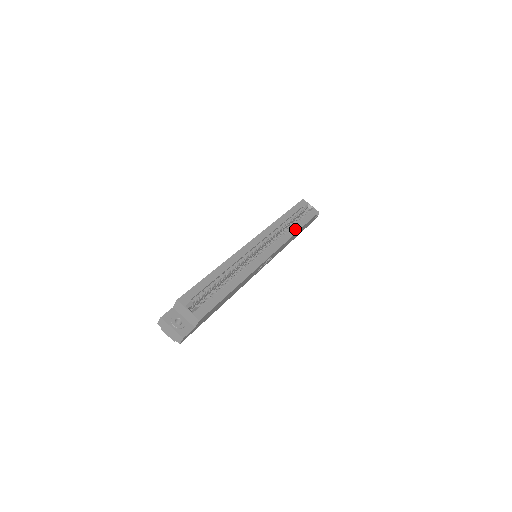
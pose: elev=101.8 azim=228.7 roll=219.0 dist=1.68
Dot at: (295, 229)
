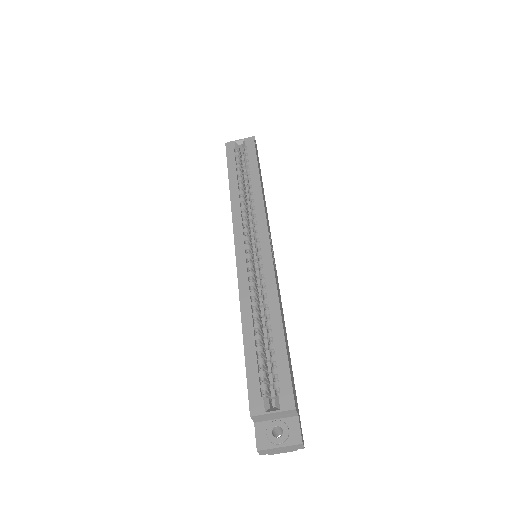
Dot at: (256, 183)
